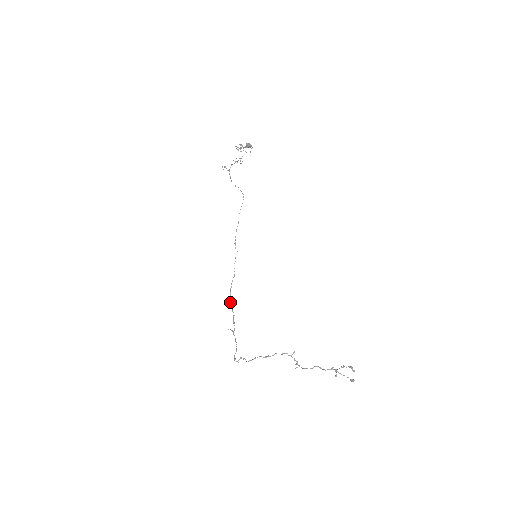
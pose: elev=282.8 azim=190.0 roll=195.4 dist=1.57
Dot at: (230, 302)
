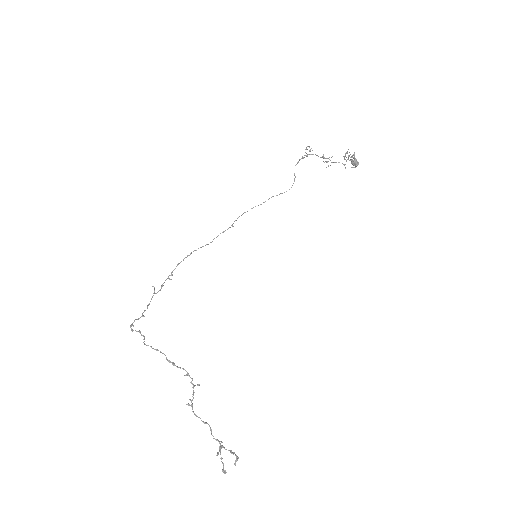
Dot at: (180, 262)
